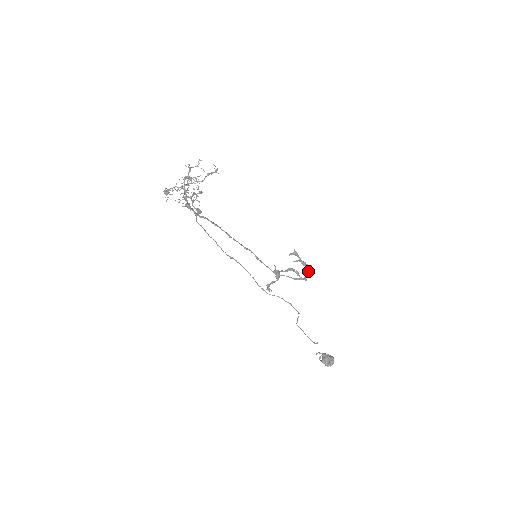
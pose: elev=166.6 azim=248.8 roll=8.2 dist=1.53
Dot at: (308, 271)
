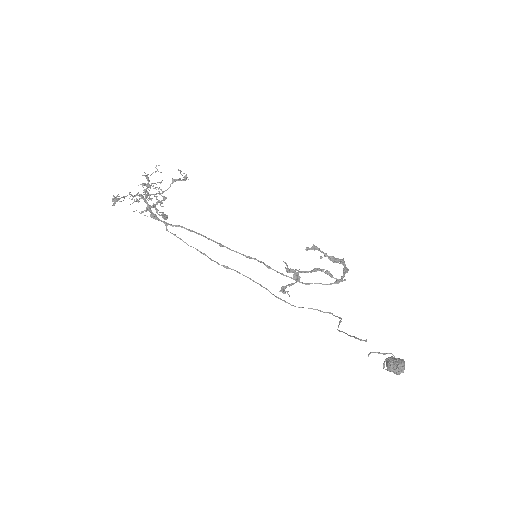
Dot at: (343, 268)
